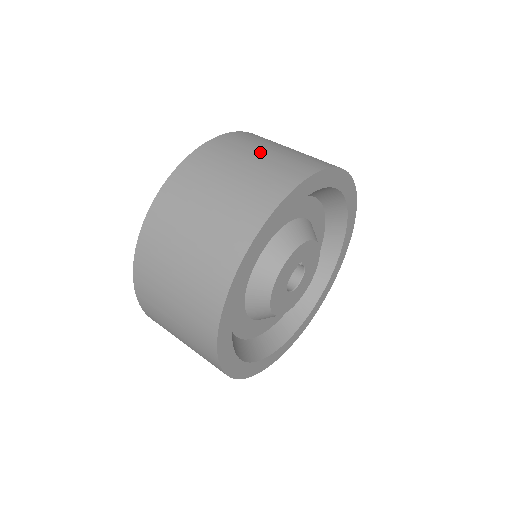
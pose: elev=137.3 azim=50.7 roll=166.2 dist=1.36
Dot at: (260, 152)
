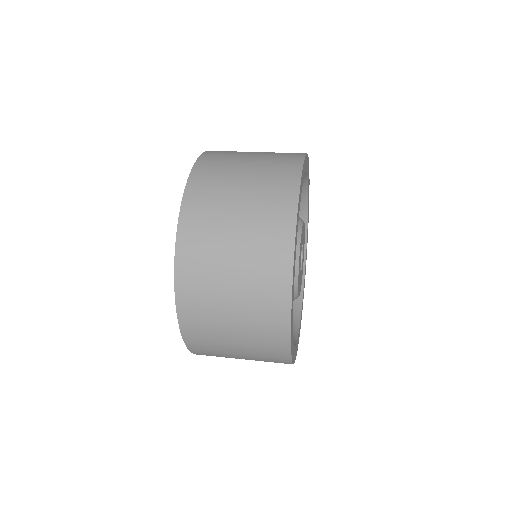
Dot at: occluded
